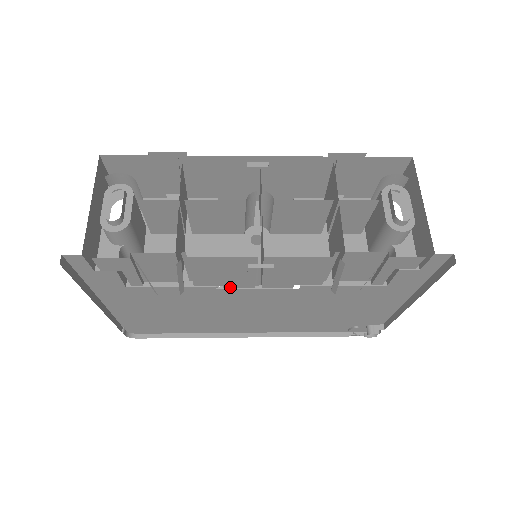
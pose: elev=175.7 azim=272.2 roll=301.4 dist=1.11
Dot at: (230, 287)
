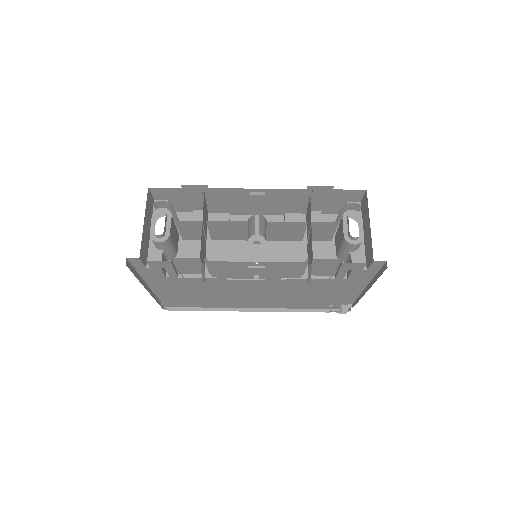
Dot at: (237, 278)
